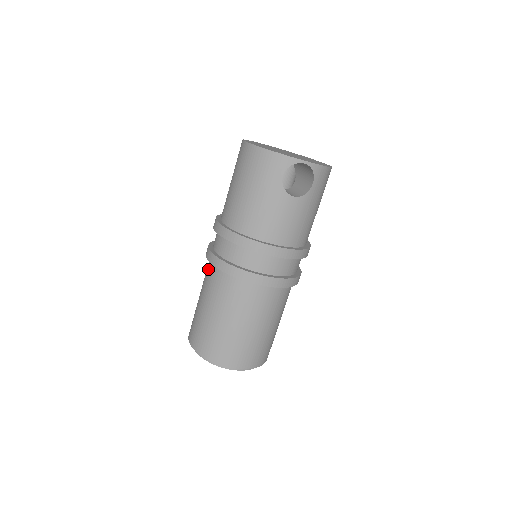
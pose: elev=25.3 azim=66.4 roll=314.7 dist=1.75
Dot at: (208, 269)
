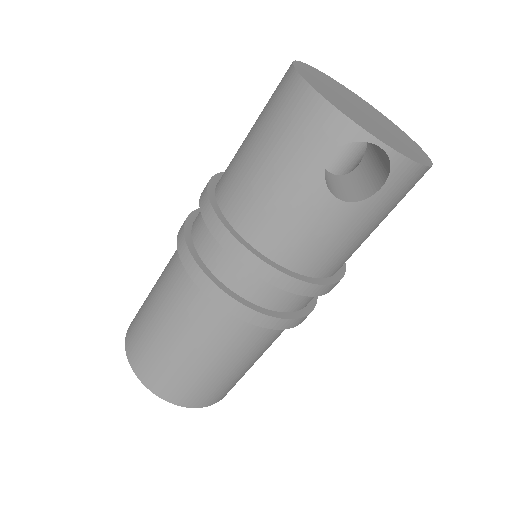
Dot at: occluded
